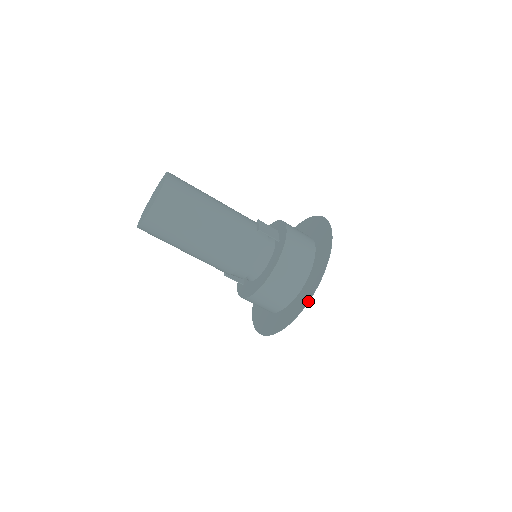
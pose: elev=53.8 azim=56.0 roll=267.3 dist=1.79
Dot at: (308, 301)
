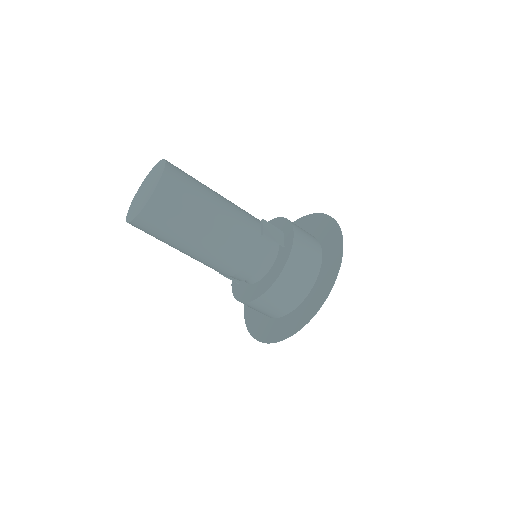
Dot at: (309, 320)
